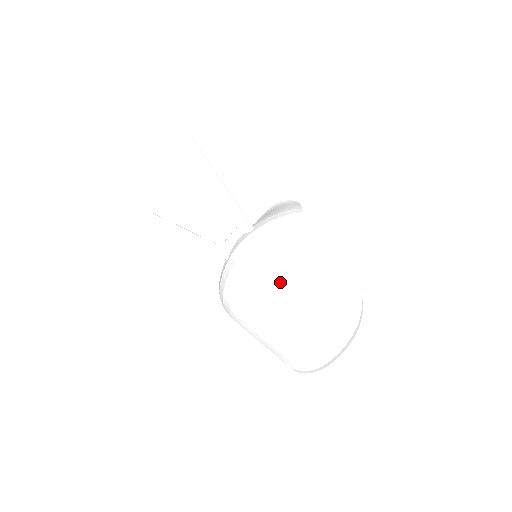
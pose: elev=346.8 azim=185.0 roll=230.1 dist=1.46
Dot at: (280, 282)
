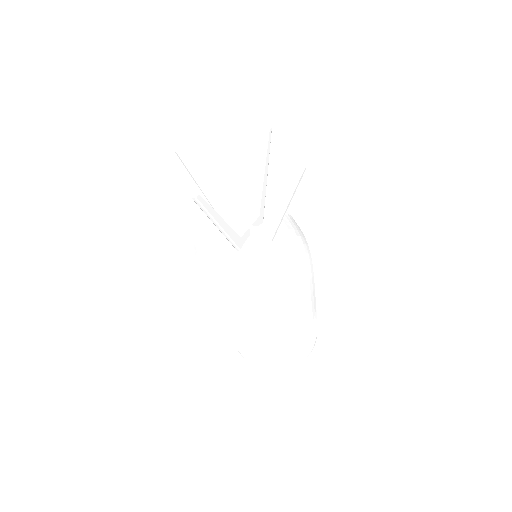
Dot at: (279, 300)
